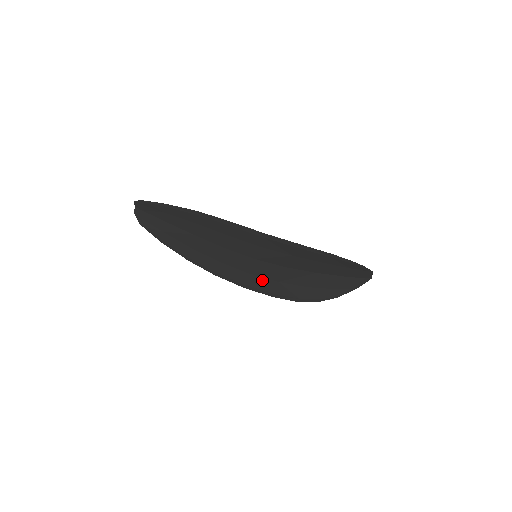
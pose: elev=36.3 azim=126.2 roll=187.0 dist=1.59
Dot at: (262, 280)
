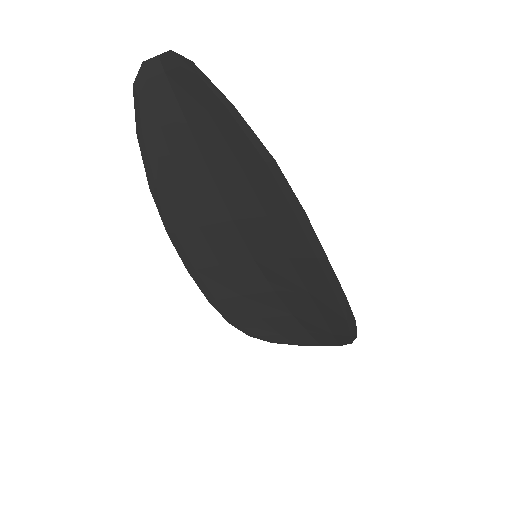
Dot at: (224, 281)
